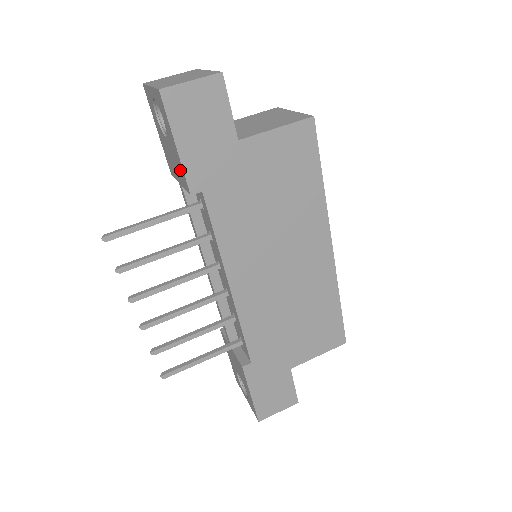
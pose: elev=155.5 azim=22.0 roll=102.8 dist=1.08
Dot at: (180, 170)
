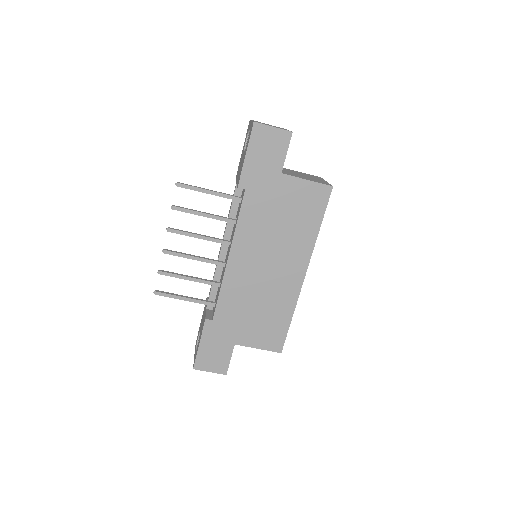
Dot at: (240, 172)
